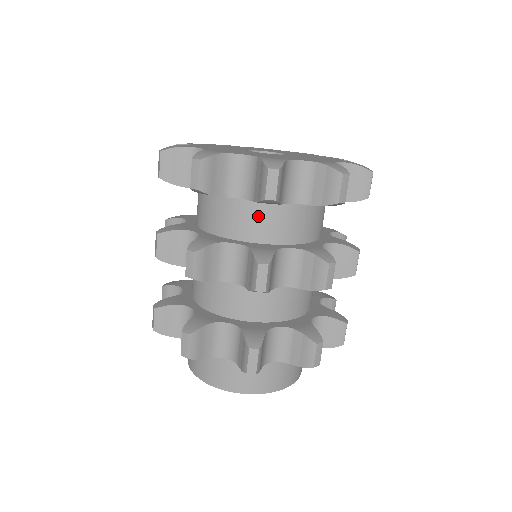
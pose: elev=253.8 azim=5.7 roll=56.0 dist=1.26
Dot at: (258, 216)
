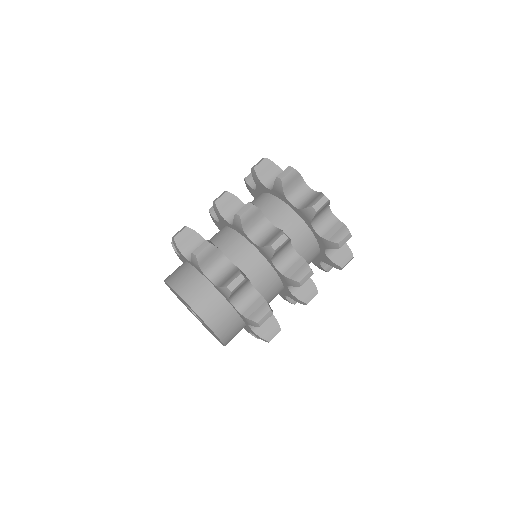
Dot at: (256, 199)
